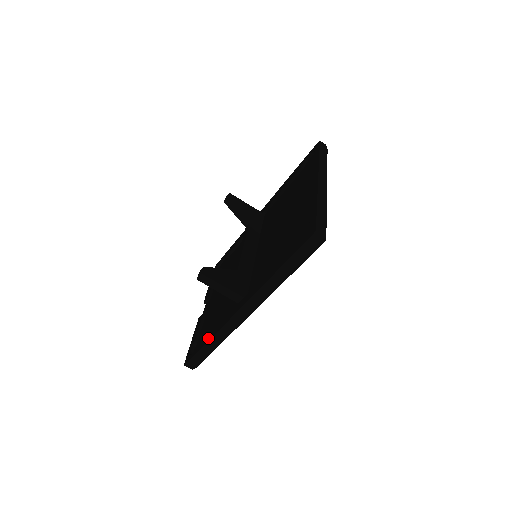
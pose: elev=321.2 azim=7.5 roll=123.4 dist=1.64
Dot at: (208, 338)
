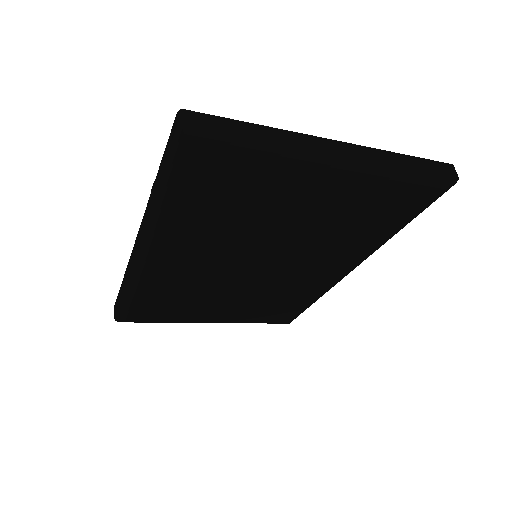
Dot at: occluded
